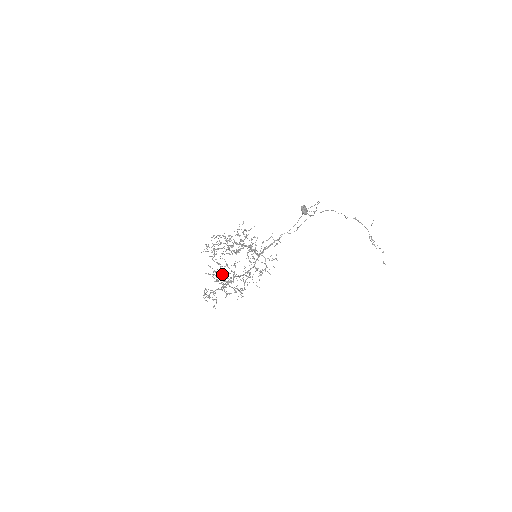
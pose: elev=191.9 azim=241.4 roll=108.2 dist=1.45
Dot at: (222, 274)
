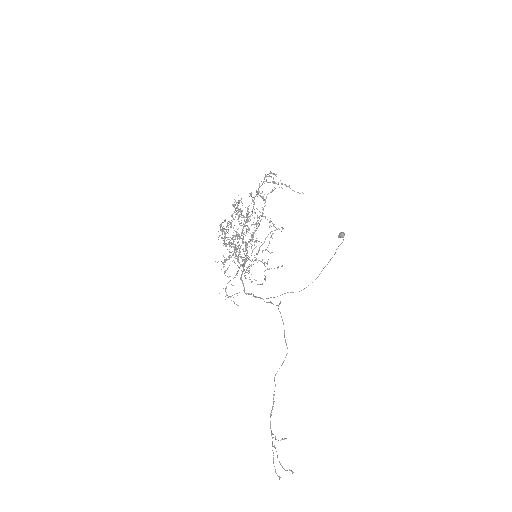
Dot at: occluded
